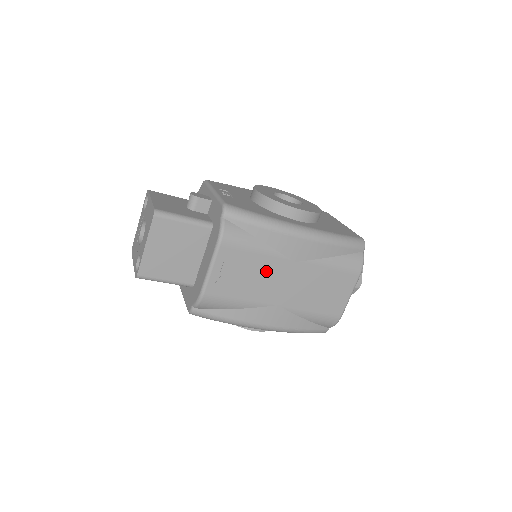
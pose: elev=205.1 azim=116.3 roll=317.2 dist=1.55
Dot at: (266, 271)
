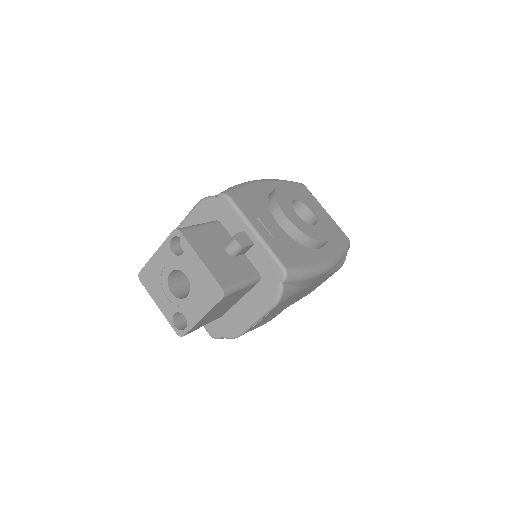
Dot at: (291, 300)
